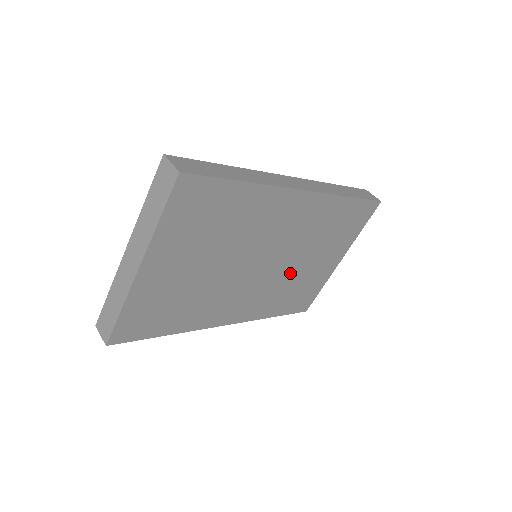
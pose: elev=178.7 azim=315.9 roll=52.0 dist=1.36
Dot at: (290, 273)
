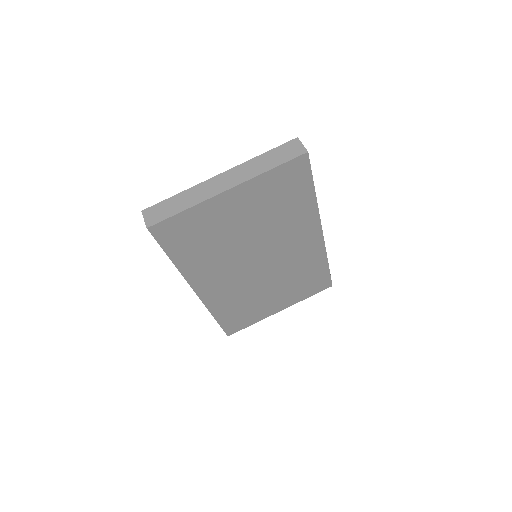
Dot at: (258, 289)
